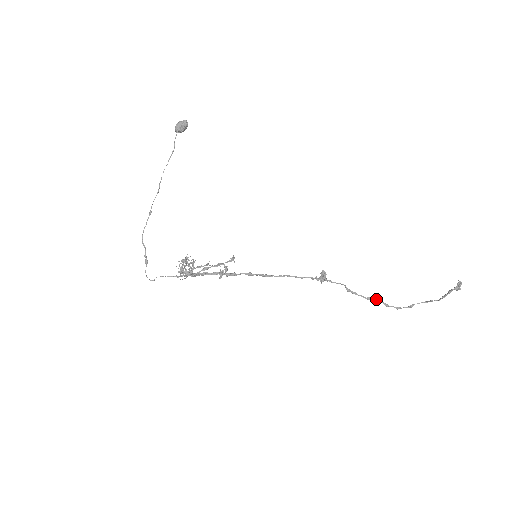
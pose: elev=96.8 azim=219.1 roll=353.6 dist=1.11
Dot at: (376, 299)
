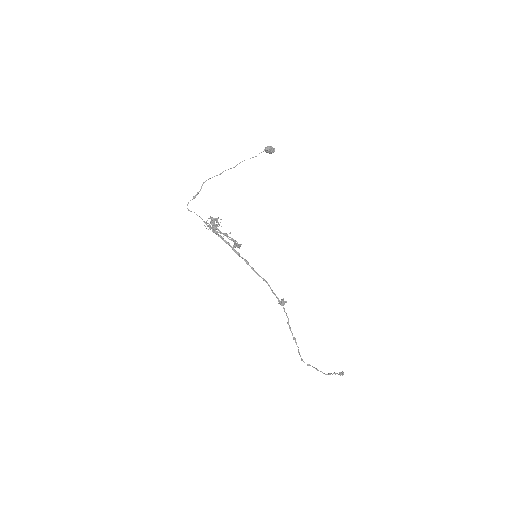
Dot at: occluded
